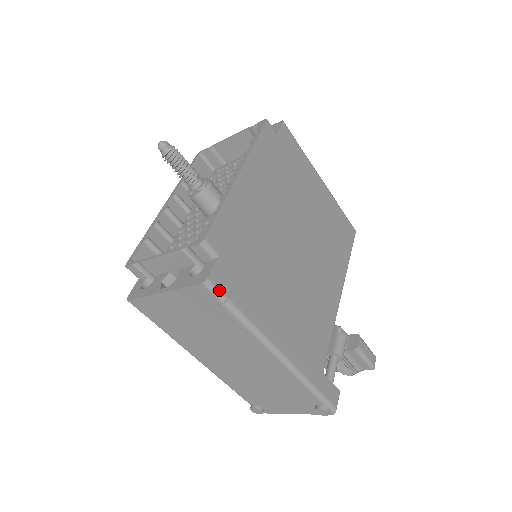
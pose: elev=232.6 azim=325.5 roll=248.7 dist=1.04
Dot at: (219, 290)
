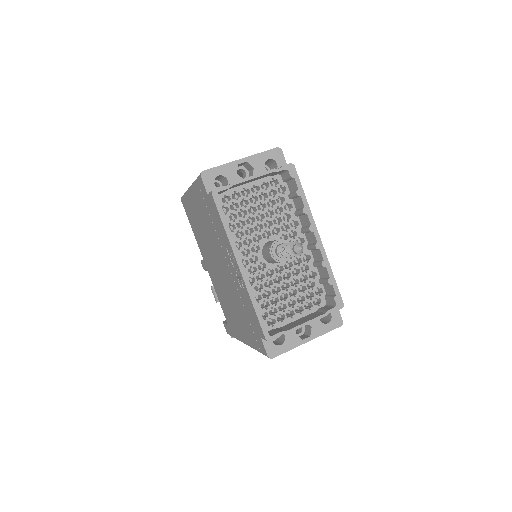
Dot at: occluded
